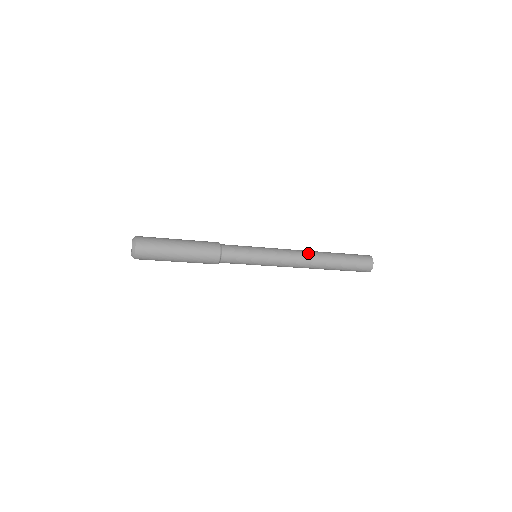
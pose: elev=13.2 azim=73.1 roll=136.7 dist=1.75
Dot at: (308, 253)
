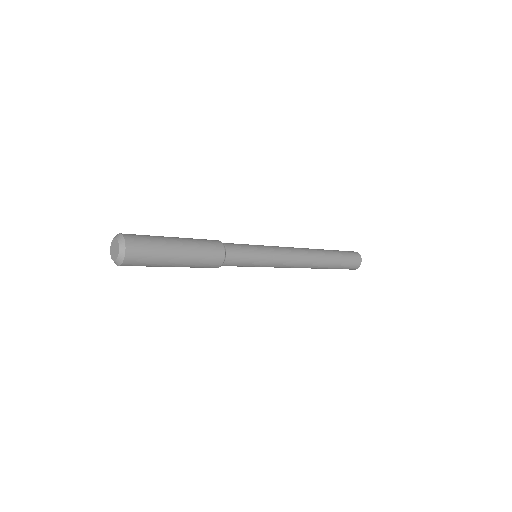
Dot at: (305, 248)
